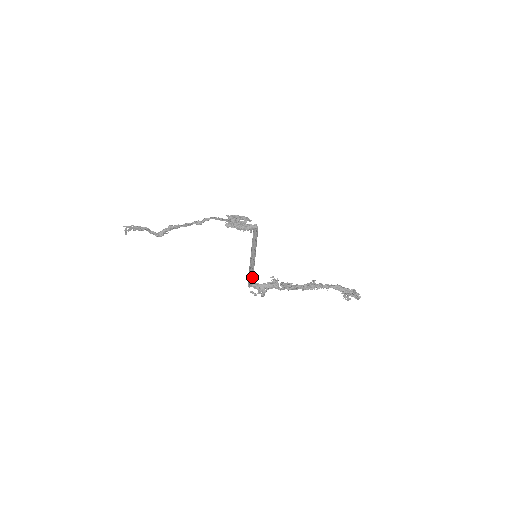
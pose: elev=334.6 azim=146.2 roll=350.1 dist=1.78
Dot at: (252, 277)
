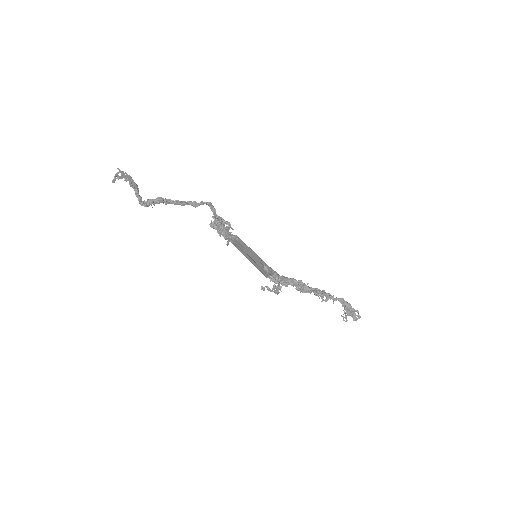
Dot at: (269, 267)
